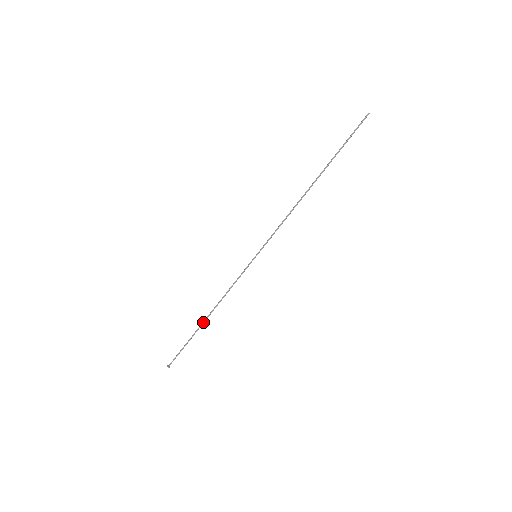
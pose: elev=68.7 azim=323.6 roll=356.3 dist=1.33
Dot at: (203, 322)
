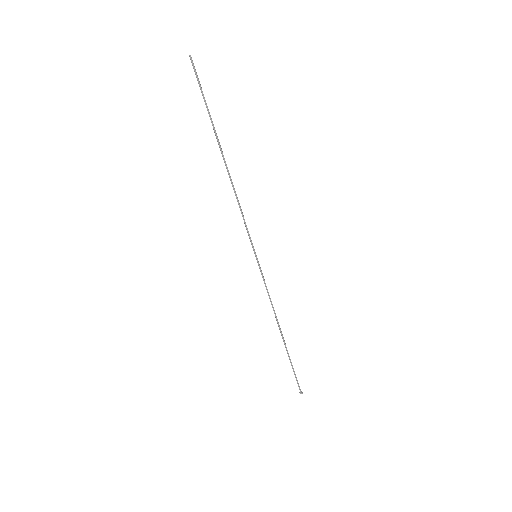
Dot at: (283, 340)
